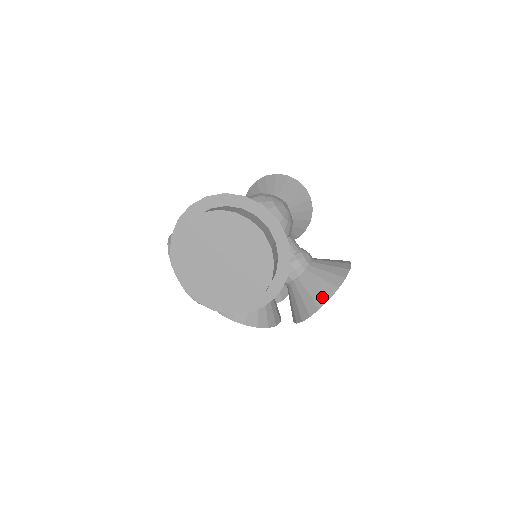
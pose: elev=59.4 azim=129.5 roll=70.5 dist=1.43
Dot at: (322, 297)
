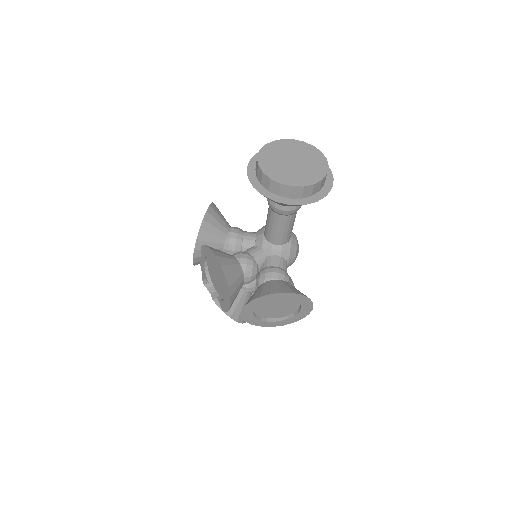
Dot at: (289, 290)
